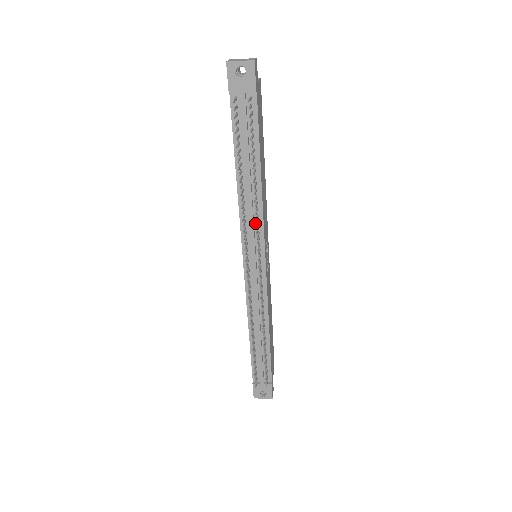
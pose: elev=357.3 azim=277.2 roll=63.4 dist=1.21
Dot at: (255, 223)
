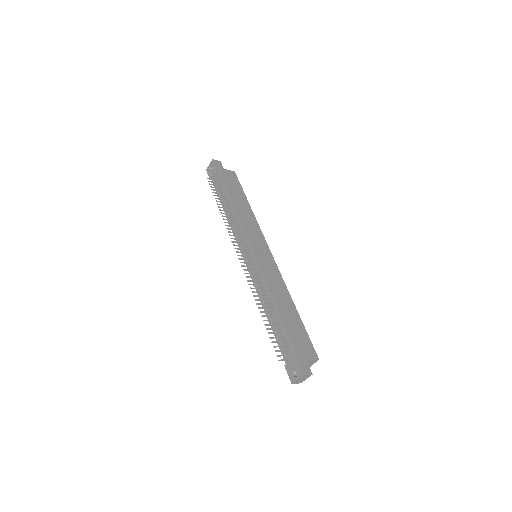
Dot at: (239, 230)
